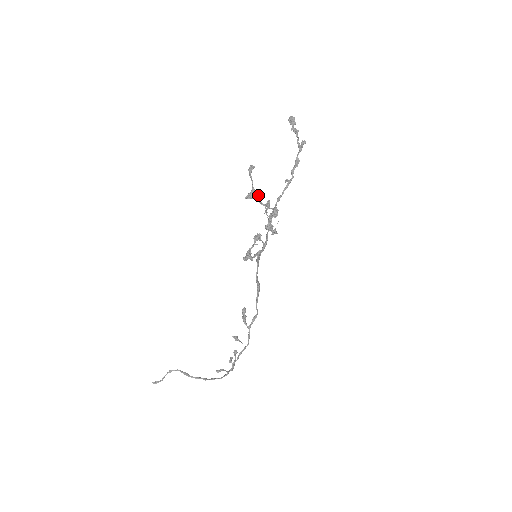
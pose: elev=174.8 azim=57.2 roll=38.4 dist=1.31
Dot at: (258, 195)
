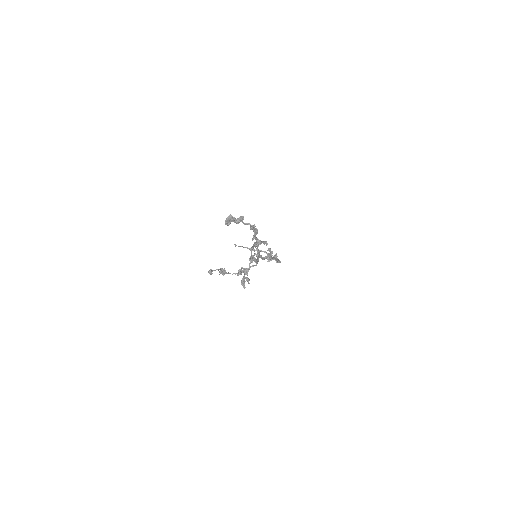
Dot at: (228, 273)
